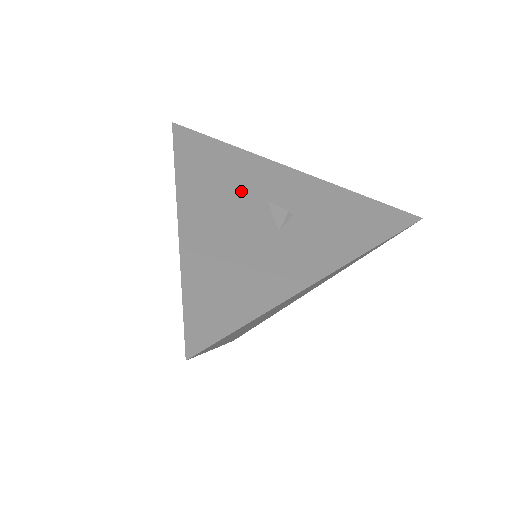
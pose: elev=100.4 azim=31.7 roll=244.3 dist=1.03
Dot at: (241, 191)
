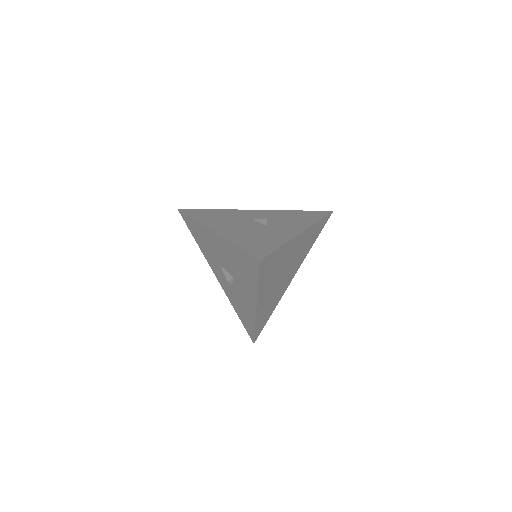
Dot at: (236, 219)
